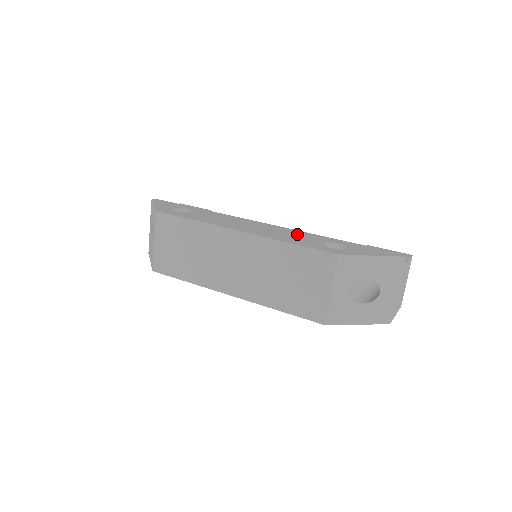
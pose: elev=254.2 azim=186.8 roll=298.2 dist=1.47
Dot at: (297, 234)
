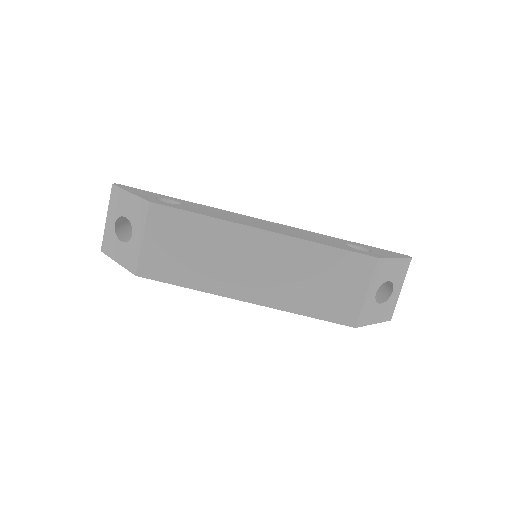
Dot at: (311, 234)
